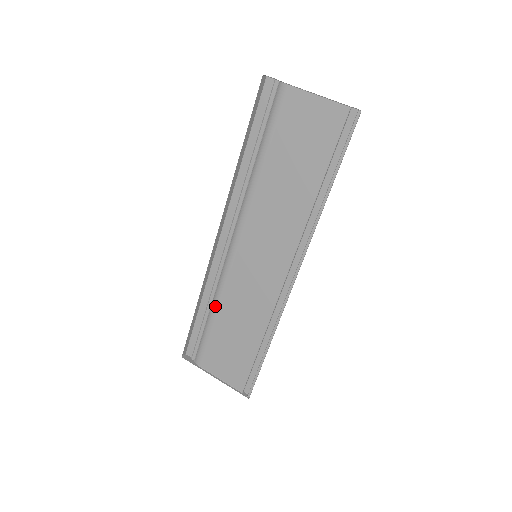
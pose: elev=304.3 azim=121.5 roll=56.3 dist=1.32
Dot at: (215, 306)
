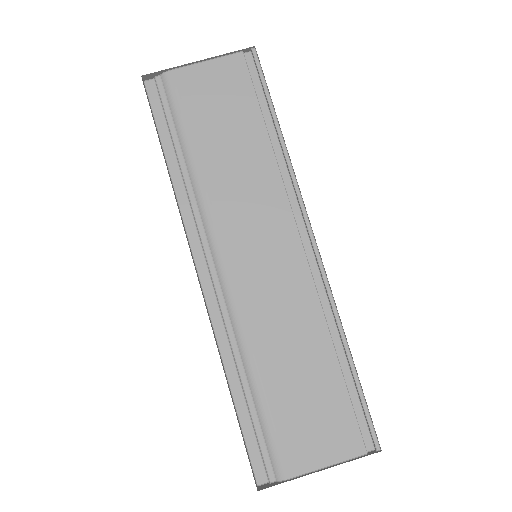
Dot at: (251, 365)
